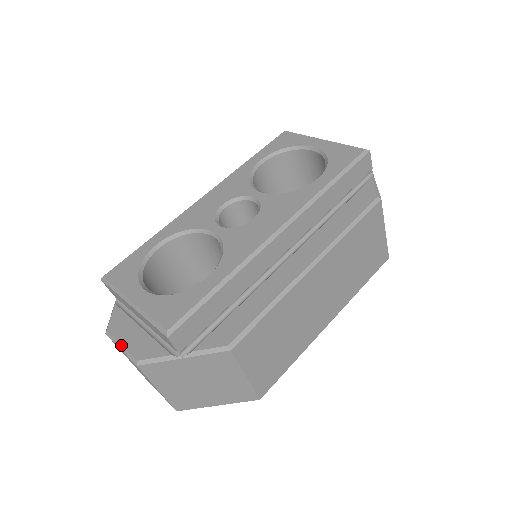
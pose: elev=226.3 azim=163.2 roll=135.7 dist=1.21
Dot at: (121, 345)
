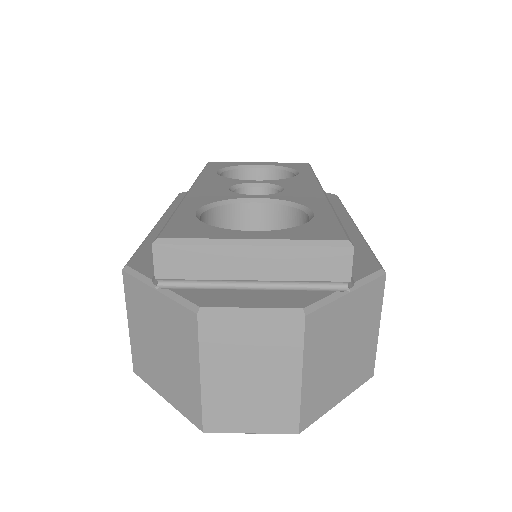
Dot at: (252, 308)
